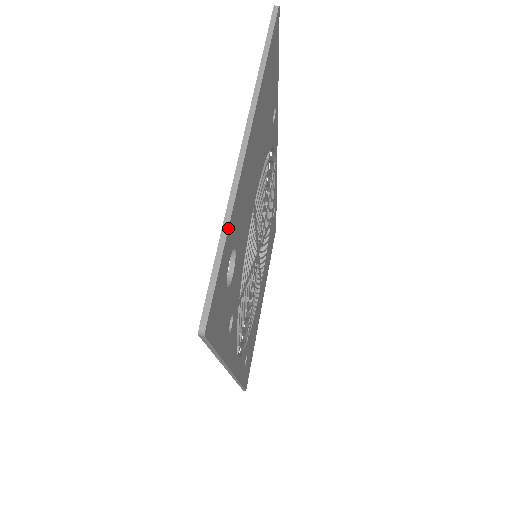
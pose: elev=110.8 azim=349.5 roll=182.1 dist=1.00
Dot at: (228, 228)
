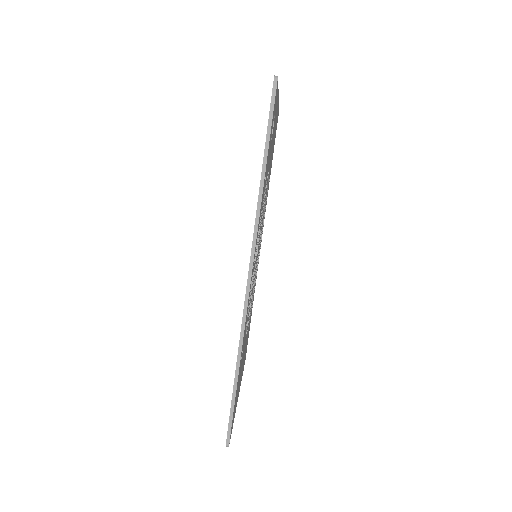
Dot at: occluded
